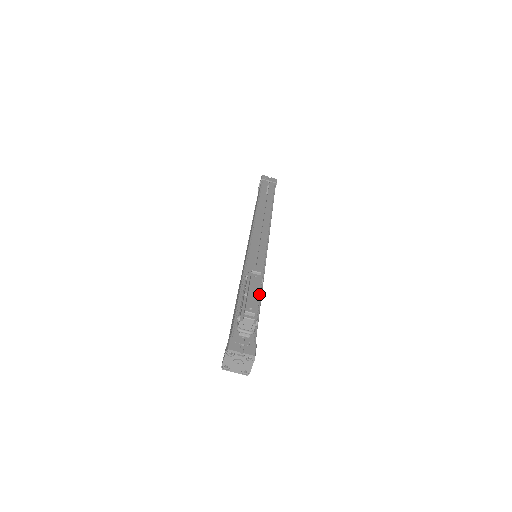
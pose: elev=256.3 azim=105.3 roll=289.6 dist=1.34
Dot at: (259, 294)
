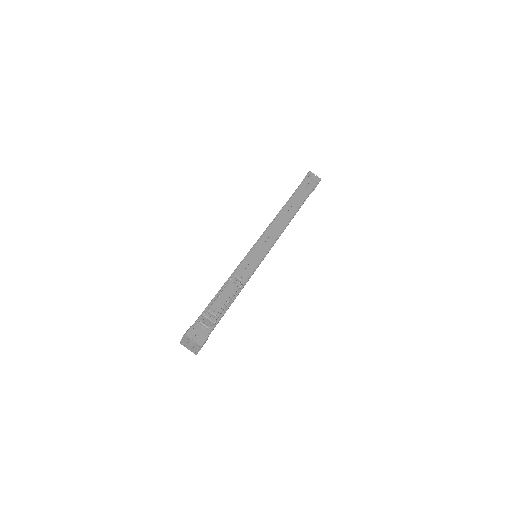
Dot at: (230, 298)
